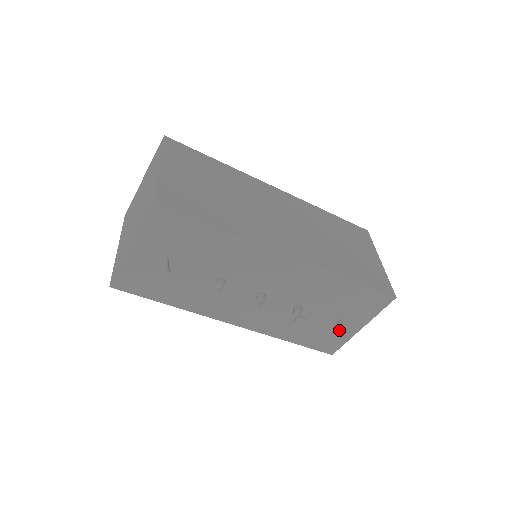
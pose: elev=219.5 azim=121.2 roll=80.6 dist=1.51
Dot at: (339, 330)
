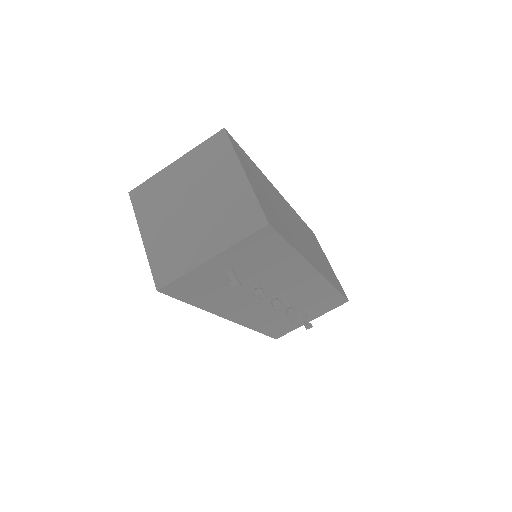
Dot at: (308, 326)
